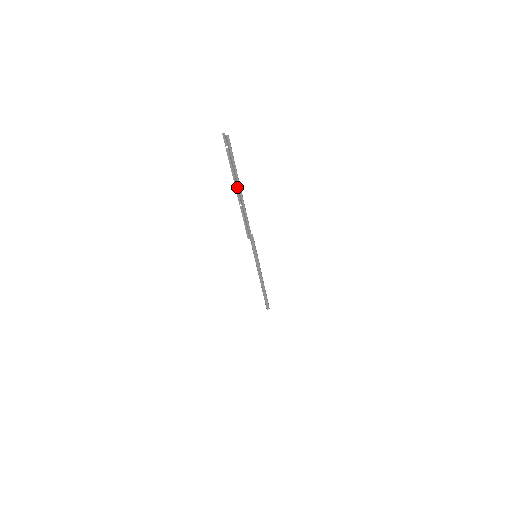
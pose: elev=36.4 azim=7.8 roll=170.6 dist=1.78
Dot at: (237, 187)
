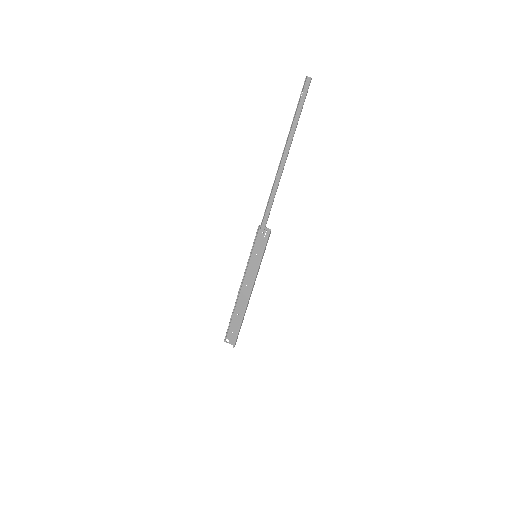
Dot at: (287, 148)
